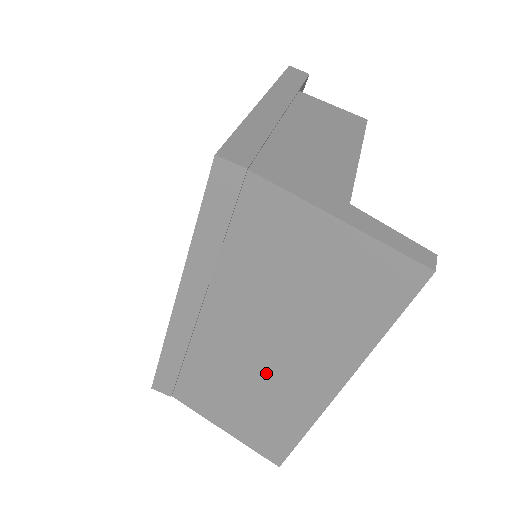
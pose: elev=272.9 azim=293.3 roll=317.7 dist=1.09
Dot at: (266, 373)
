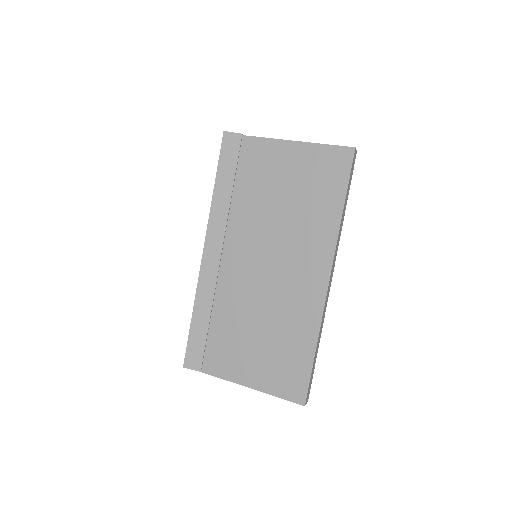
Dot at: (276, 291)
